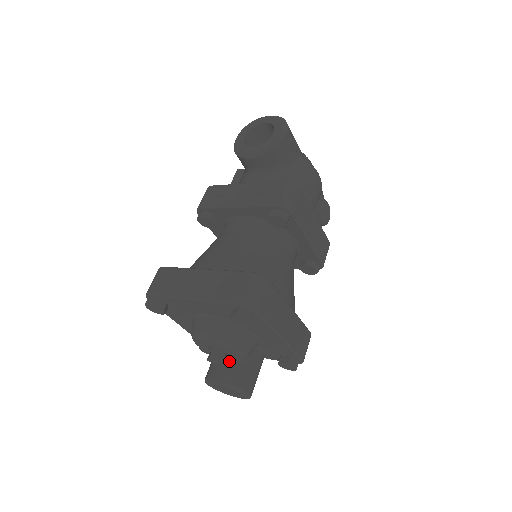
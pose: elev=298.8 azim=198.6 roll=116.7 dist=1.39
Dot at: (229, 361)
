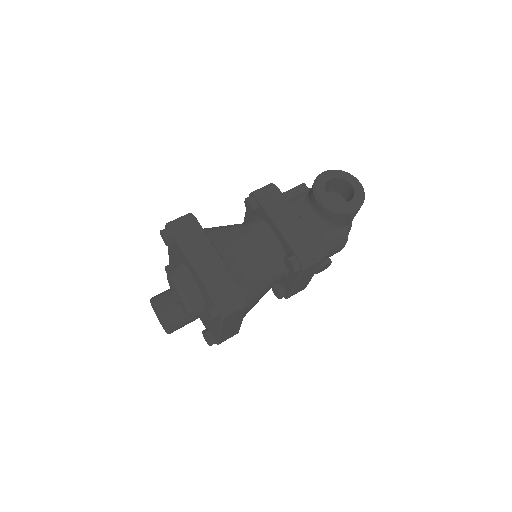
Dot at: (177, 306)
